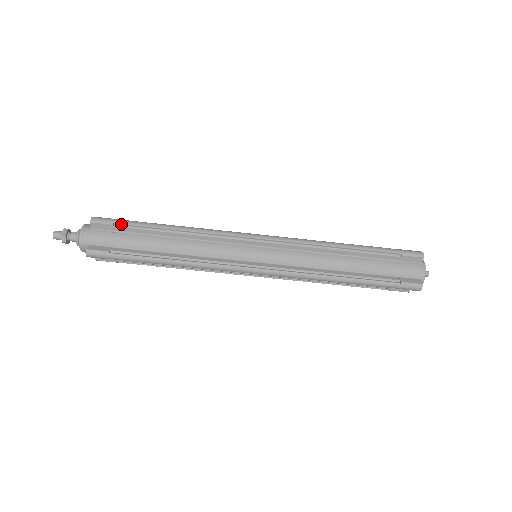
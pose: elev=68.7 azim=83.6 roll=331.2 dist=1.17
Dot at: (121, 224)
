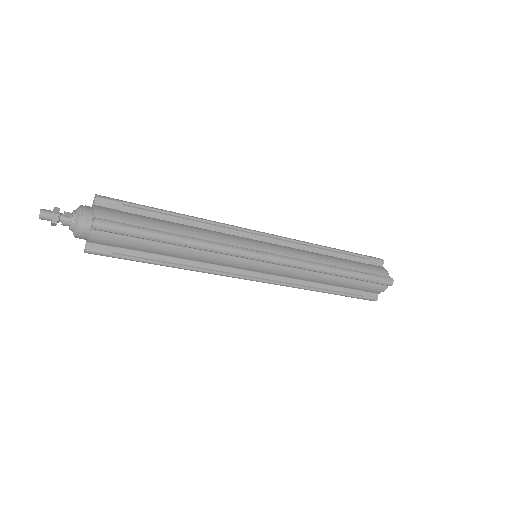
Dot at: (129, 234)
